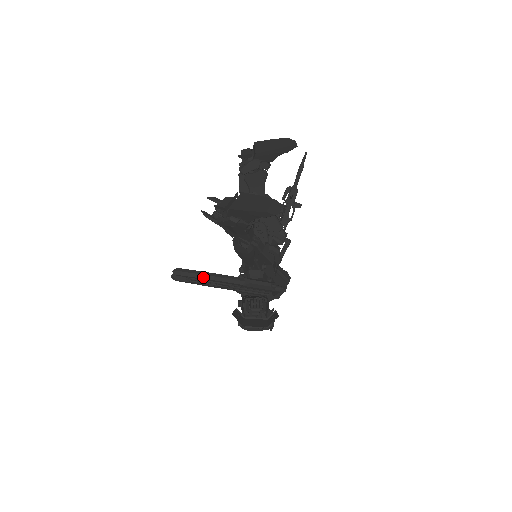
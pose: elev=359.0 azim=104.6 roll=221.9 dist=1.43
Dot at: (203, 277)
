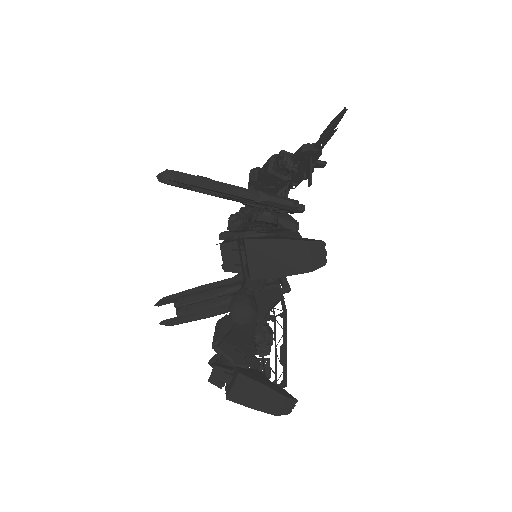
Dot at: (196, 320)
